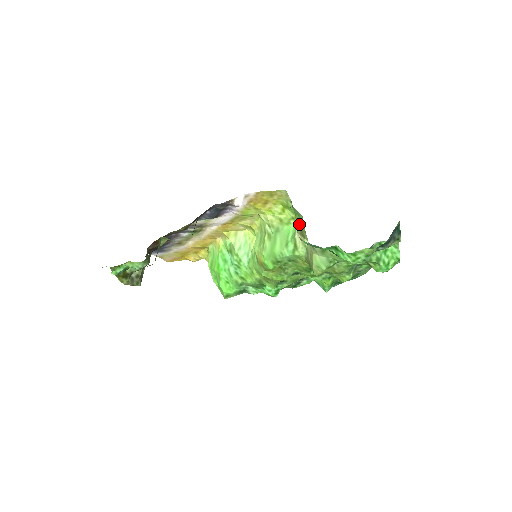
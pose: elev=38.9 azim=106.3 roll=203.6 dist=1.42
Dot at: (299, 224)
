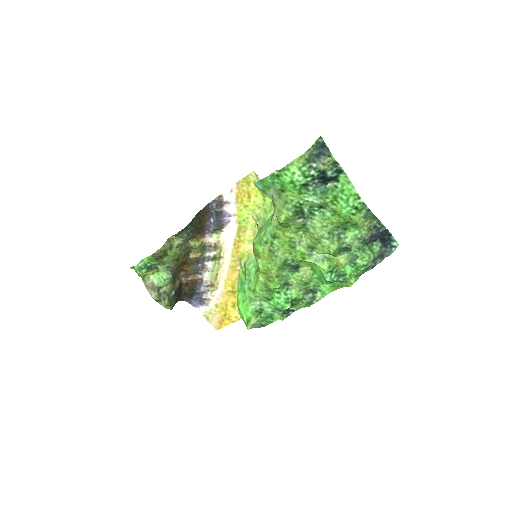
Dot at: occluded
